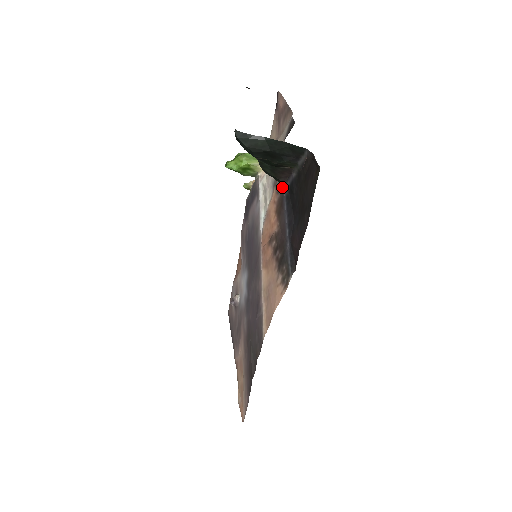
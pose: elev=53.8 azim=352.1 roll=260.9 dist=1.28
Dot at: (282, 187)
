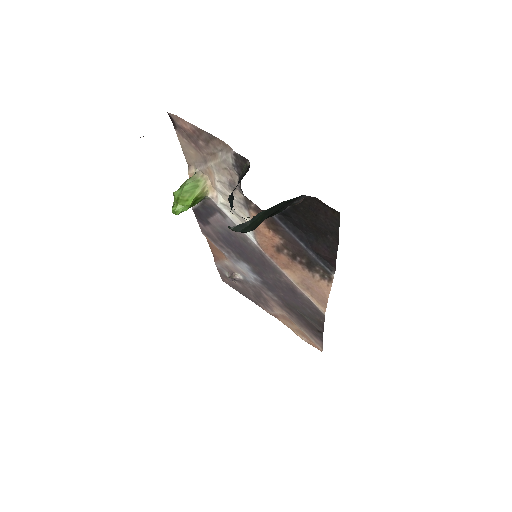
Dot at: occluded
